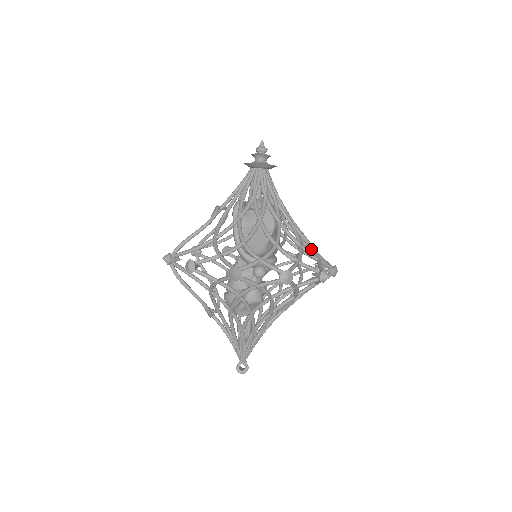
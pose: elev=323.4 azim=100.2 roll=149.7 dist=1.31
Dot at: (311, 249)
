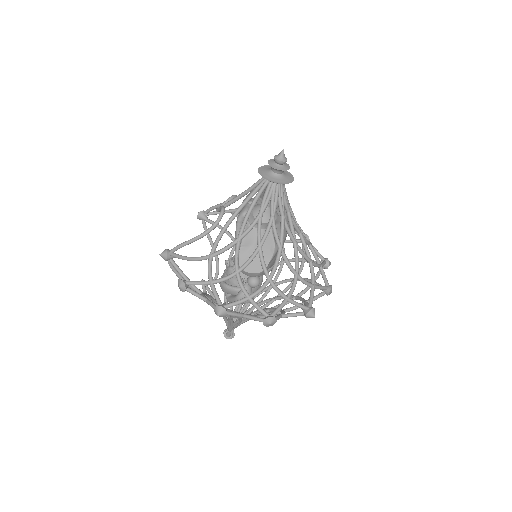
Dot at: (310, 269)
